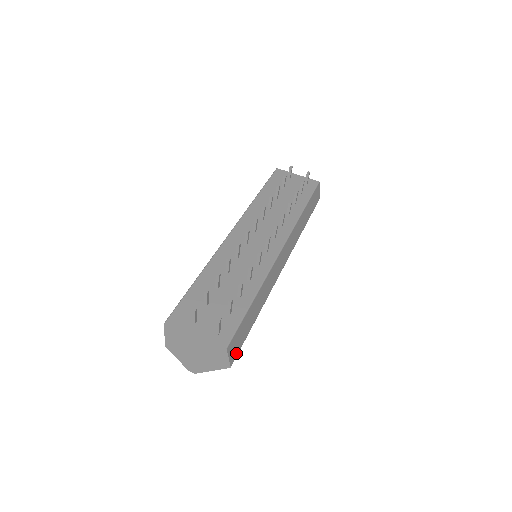
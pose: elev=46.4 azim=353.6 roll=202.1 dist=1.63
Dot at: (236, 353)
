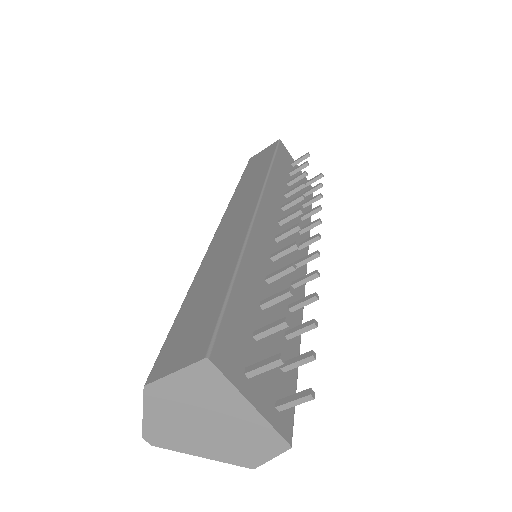
Dot at: occluded
